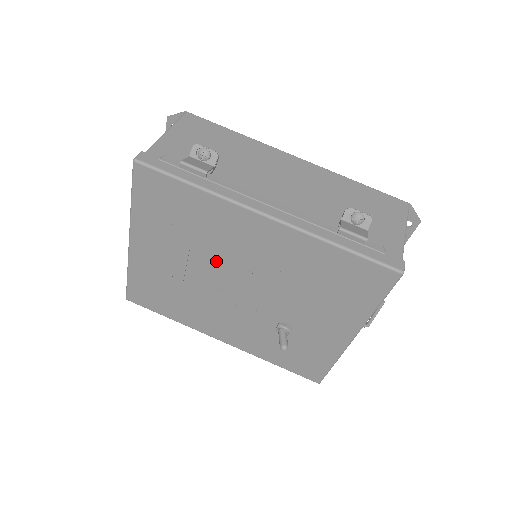
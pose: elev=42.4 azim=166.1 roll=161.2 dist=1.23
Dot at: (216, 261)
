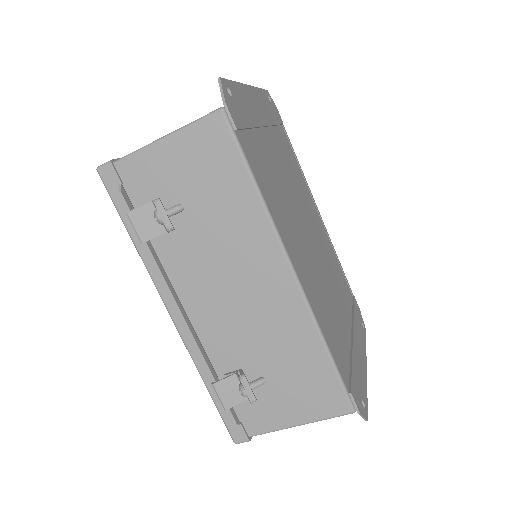
Dot at: occluded
